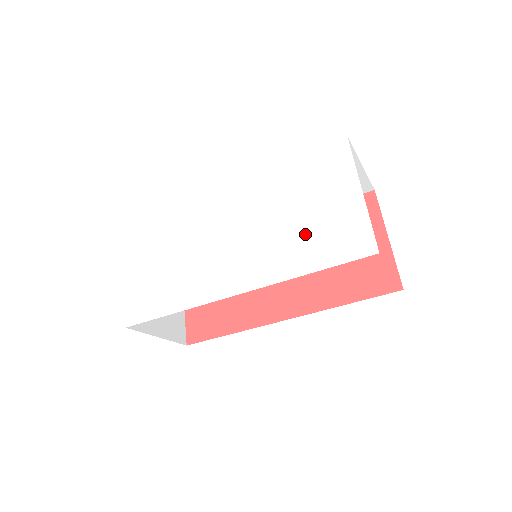
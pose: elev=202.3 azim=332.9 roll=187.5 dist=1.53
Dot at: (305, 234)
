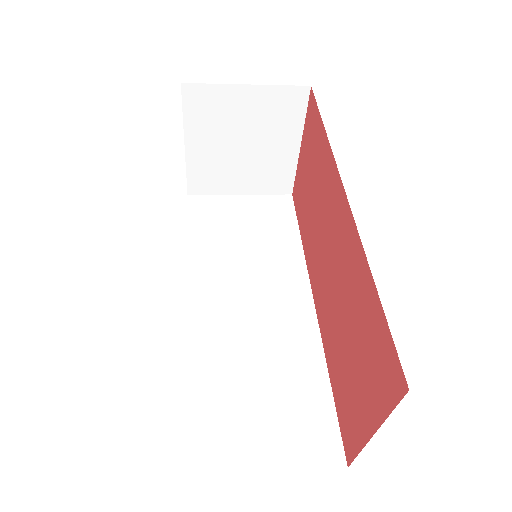
Dot at: occluded
